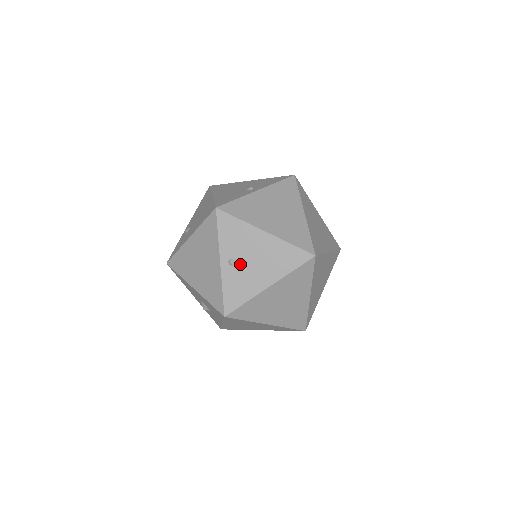
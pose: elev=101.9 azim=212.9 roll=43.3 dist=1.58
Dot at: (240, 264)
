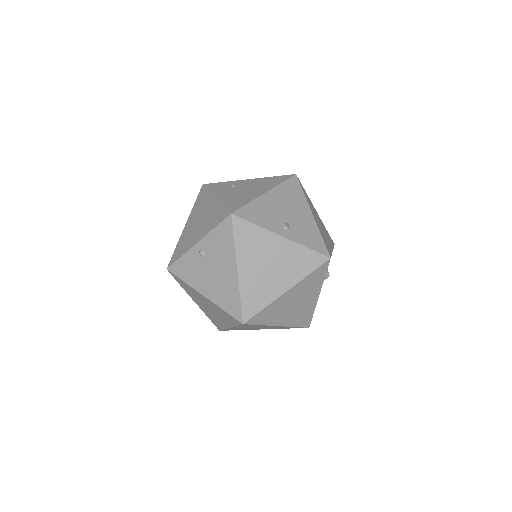
Dot at: (204, 261)
